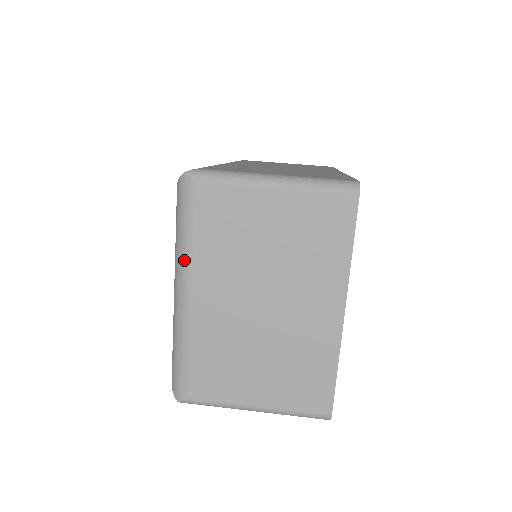
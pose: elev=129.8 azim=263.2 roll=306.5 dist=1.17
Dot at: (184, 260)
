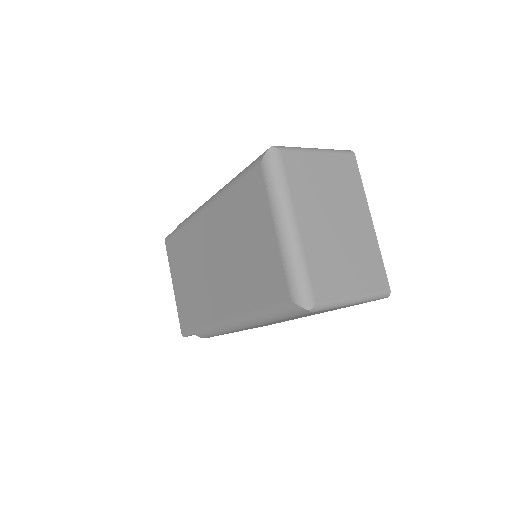
Dot at: (286, 201)
